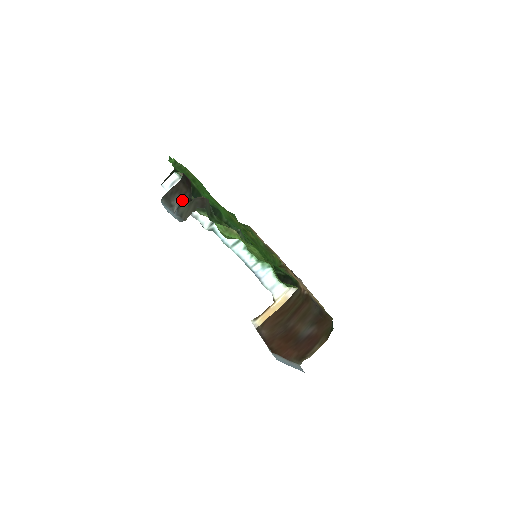
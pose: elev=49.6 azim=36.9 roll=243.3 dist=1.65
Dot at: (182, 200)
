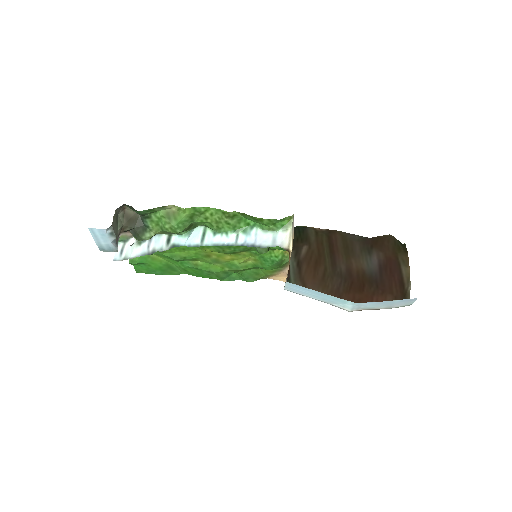
Dot at: (119, 236)
